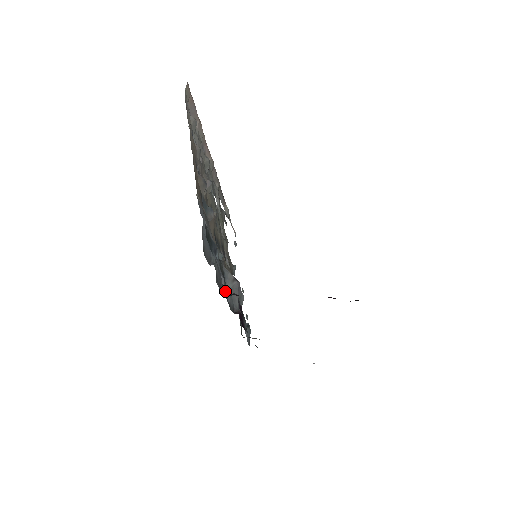
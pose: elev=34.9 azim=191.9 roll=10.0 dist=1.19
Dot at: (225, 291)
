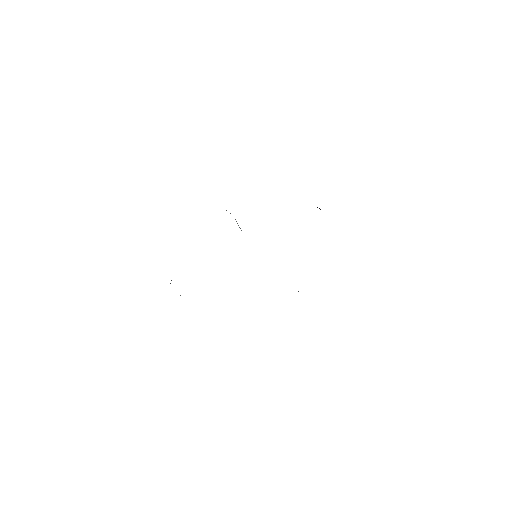
Dot at: occluded
